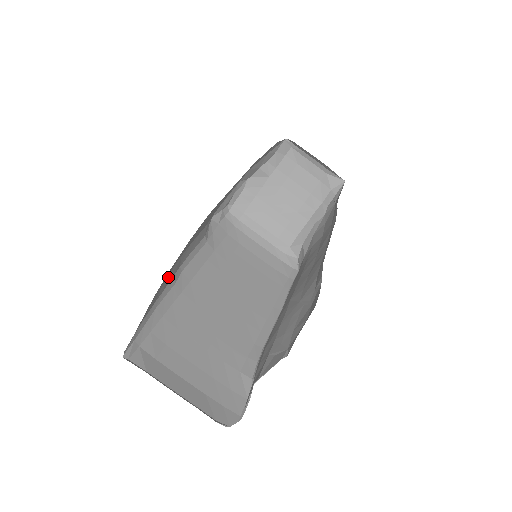
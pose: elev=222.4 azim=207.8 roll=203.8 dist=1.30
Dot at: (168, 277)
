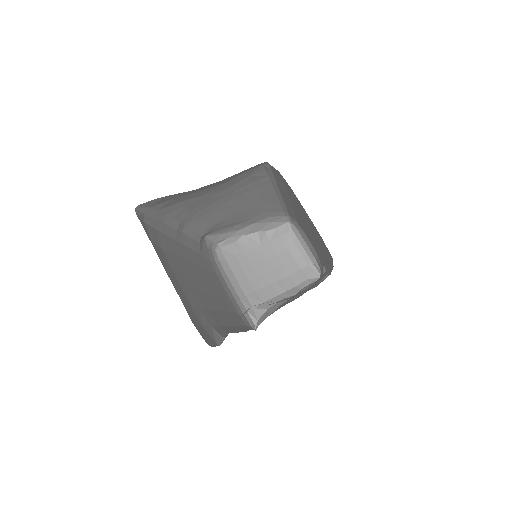
Dot at: (183, 211)
